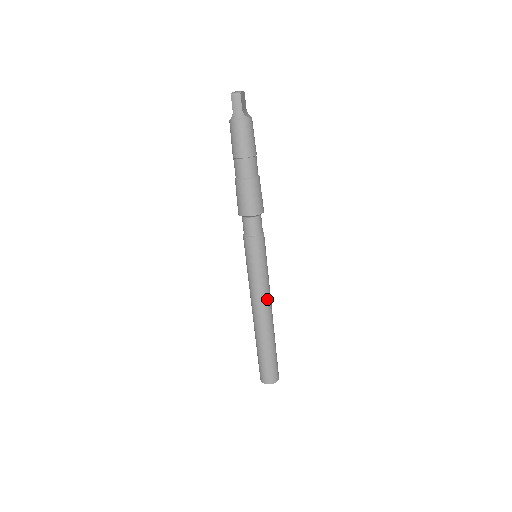
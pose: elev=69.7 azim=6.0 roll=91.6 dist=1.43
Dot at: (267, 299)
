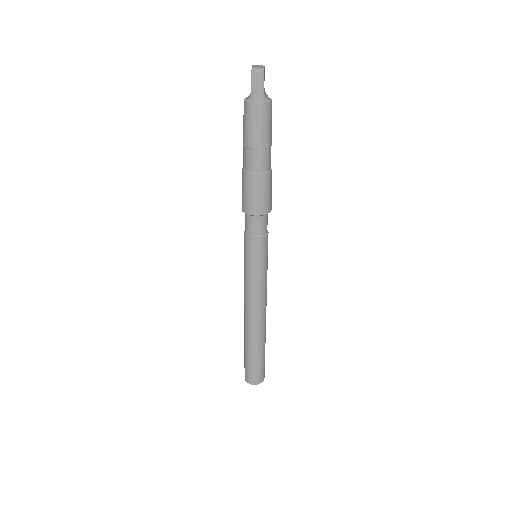
Dot at: (264, 302)
